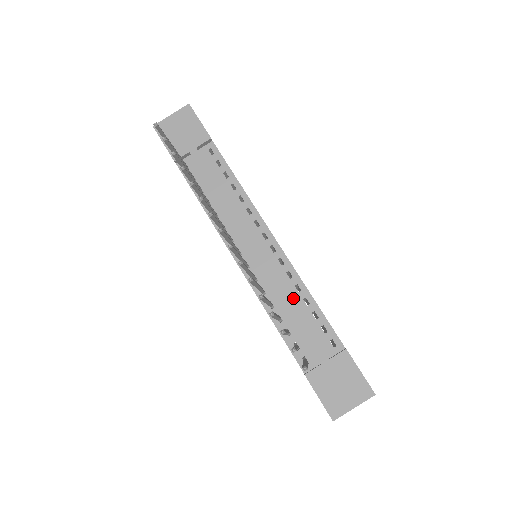
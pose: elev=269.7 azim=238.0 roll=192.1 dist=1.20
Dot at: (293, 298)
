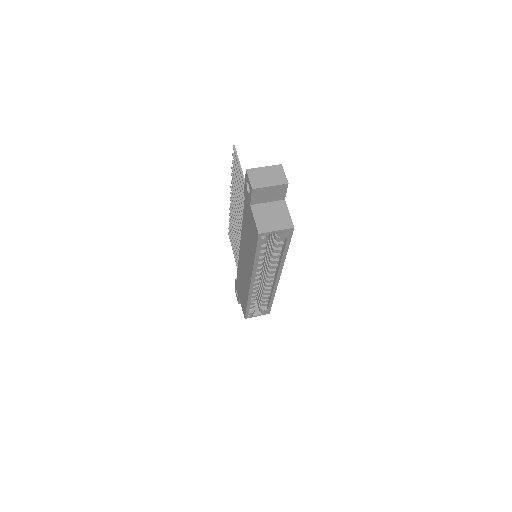
Dot at: occluded
